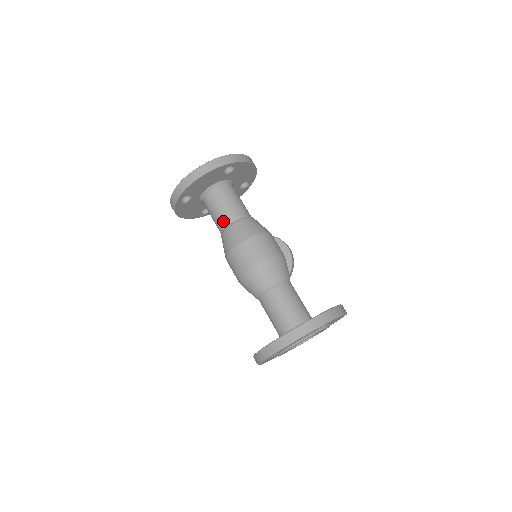
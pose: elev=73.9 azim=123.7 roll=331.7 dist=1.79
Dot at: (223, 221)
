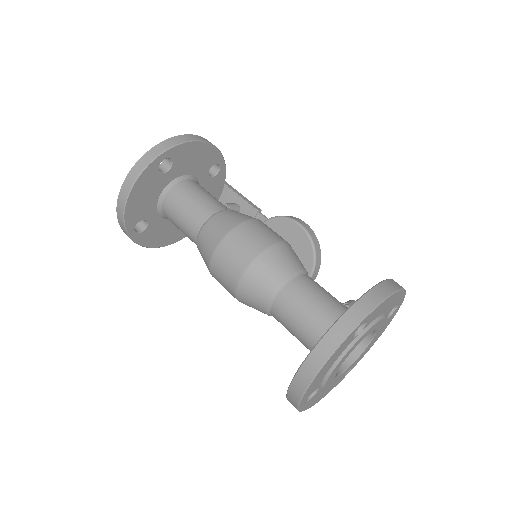
Dot at: (190, 233)
